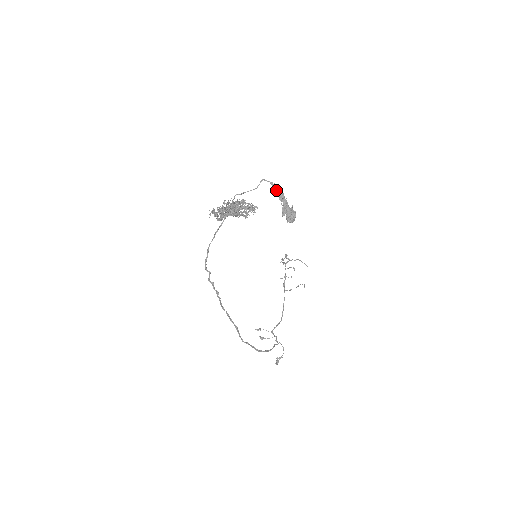
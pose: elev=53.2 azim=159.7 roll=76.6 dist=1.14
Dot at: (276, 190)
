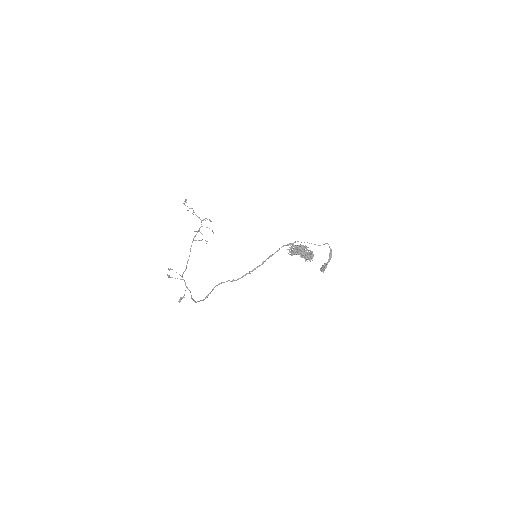
Dot at: (330, 253)
